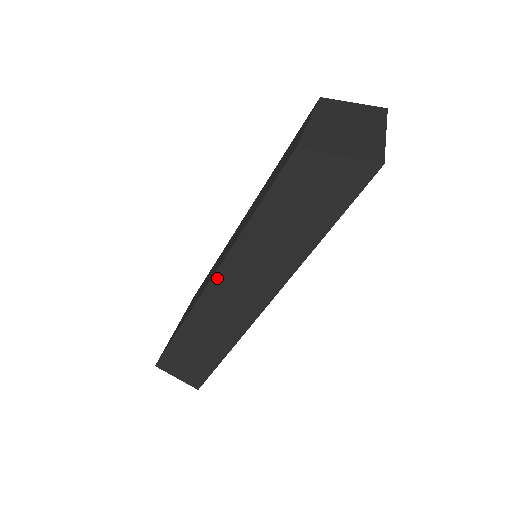
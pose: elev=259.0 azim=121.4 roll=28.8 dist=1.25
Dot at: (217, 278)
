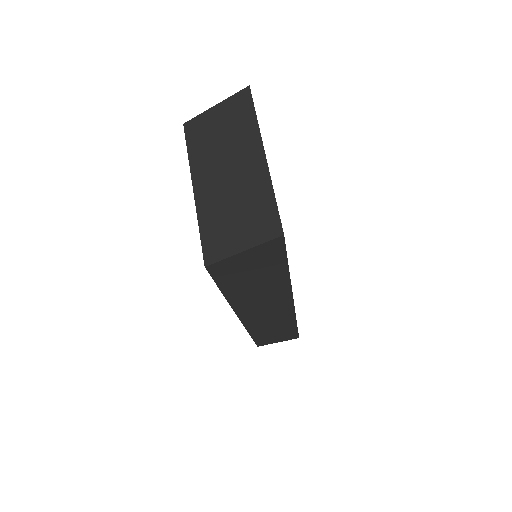
Dot at: (242, 317)
